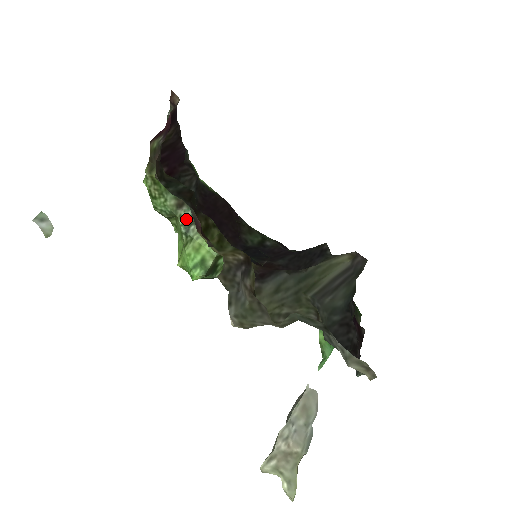
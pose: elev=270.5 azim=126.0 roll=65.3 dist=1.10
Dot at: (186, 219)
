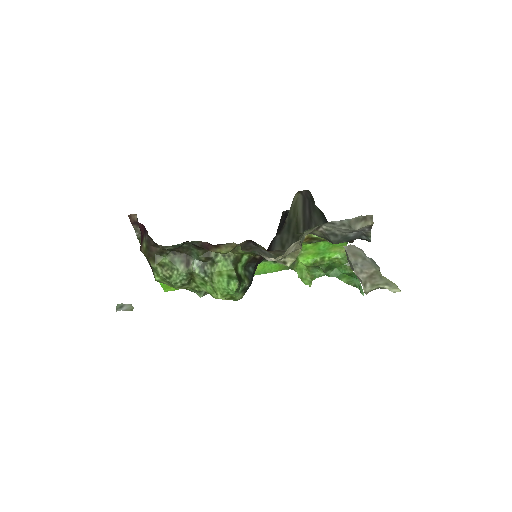
Dot at: (198, 267)
